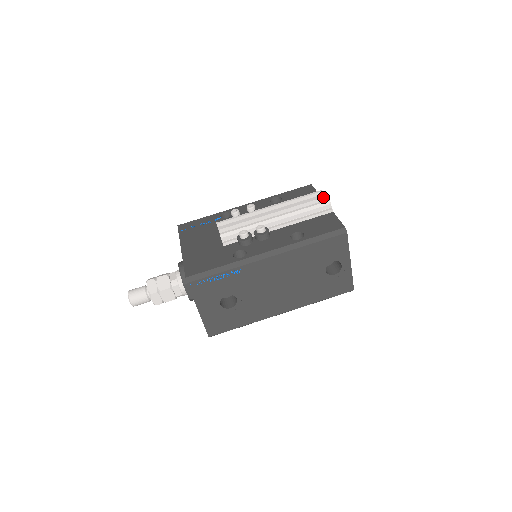
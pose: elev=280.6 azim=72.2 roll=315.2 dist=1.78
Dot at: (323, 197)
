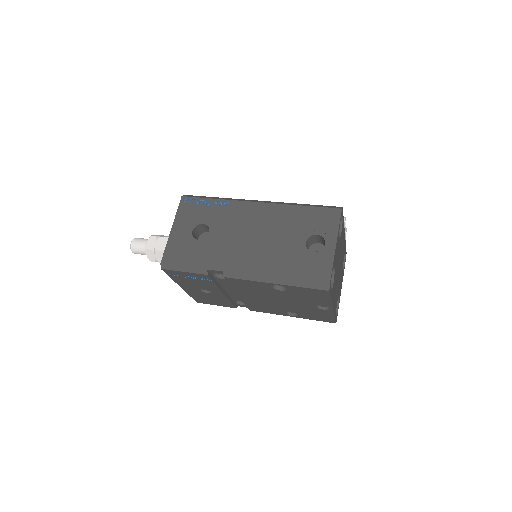
Dot at: occluded
